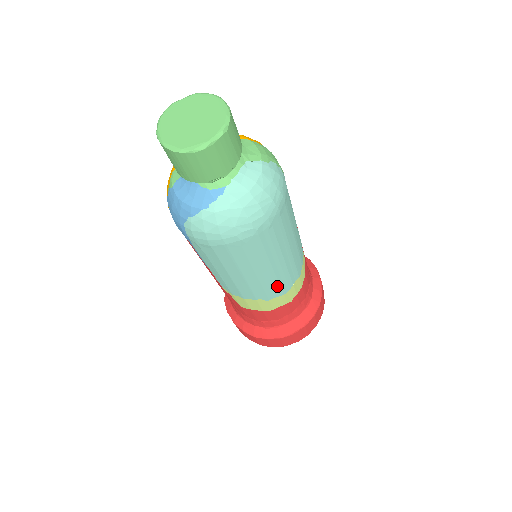
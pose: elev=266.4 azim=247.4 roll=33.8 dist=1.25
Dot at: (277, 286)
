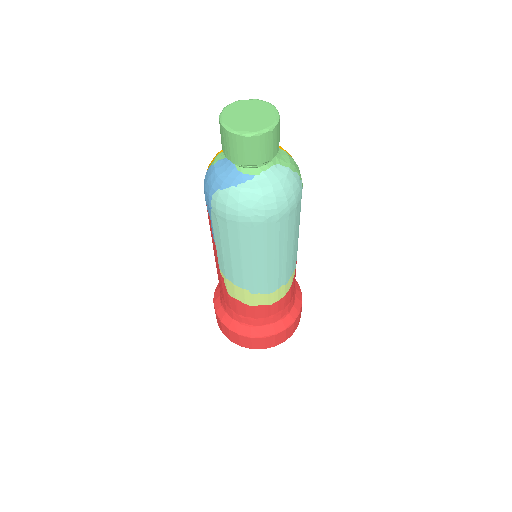
Dot at: (265, 282)
